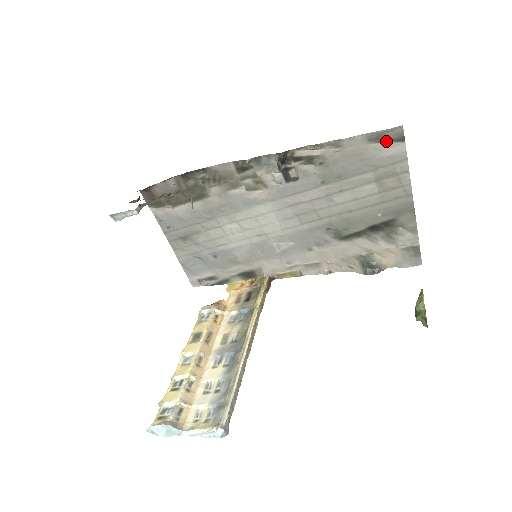
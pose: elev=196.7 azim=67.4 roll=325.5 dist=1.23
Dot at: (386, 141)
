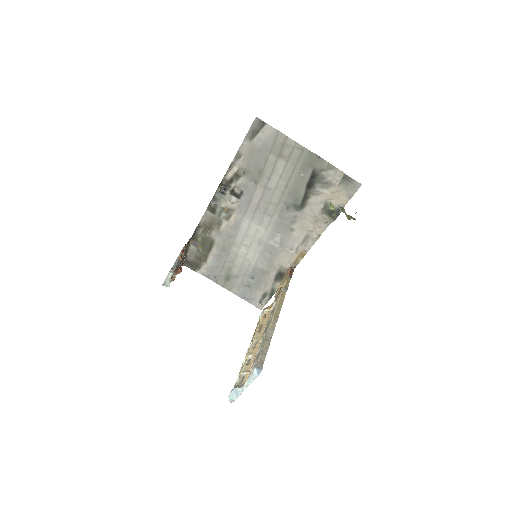
Dot at: (258, 132)
